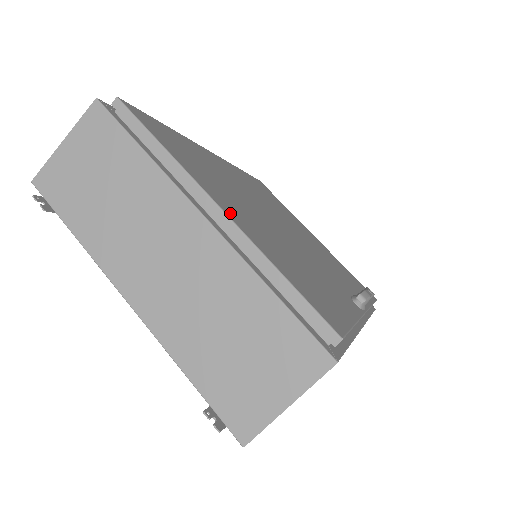
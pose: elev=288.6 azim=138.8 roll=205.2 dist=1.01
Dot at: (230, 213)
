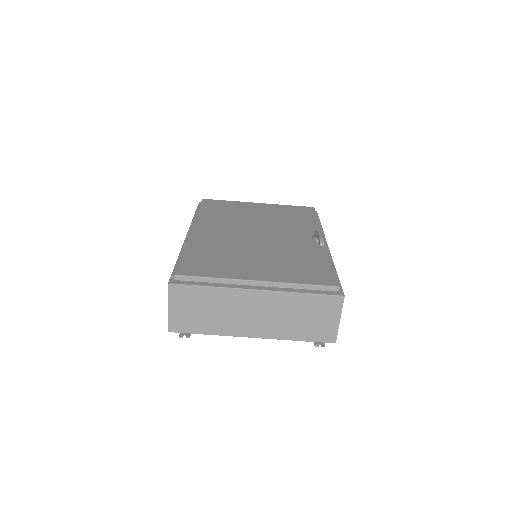
Dot at: (261, 277)
